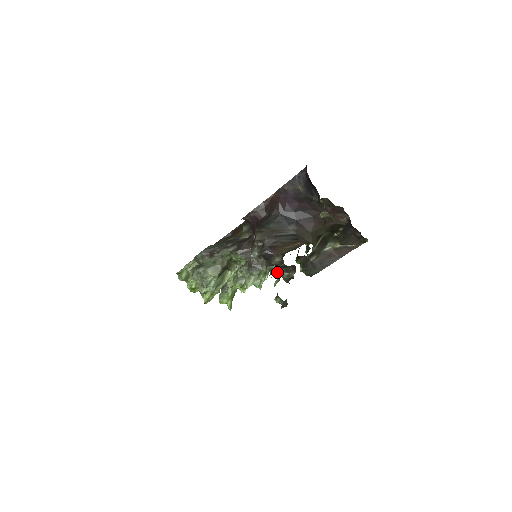
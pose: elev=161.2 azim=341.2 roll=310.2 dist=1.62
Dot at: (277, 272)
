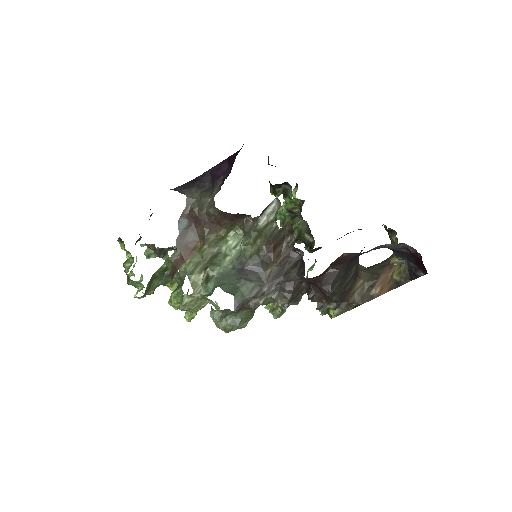
Dot at: occluded
